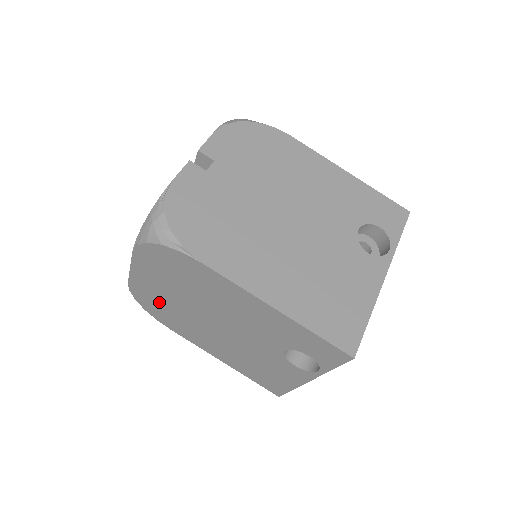
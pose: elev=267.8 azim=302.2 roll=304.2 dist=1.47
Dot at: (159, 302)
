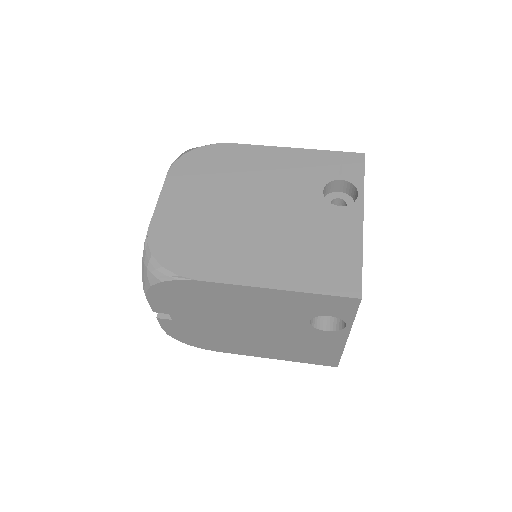
Dot at: (186, 230)
